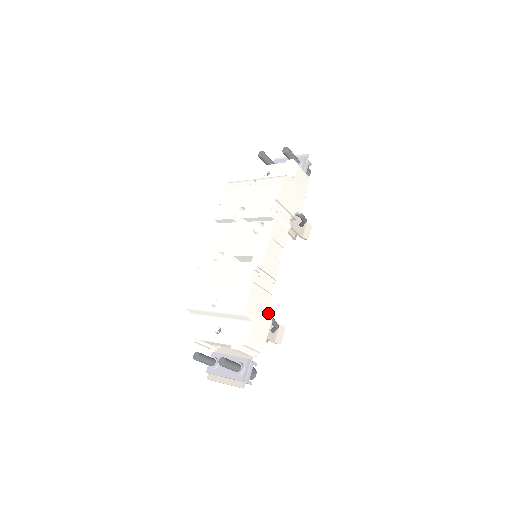
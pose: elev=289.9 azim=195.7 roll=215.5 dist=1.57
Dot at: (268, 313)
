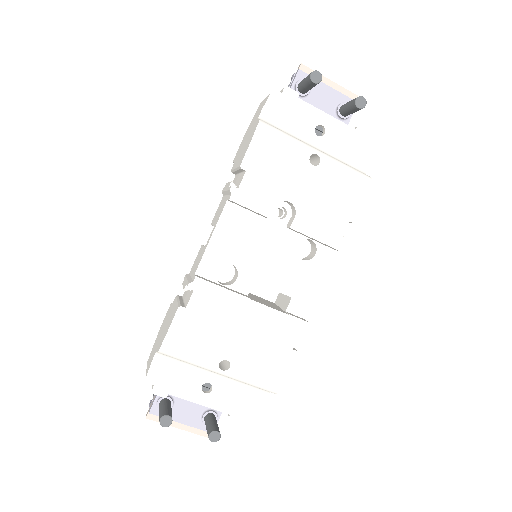
Dot at: occluded
